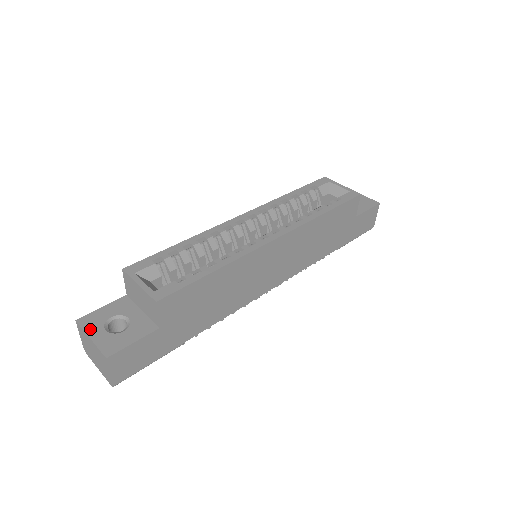
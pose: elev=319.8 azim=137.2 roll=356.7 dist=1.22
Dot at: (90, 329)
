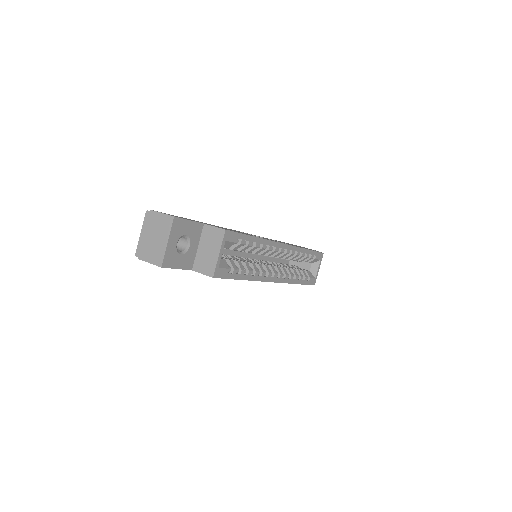
Dot at: (173, 234)
